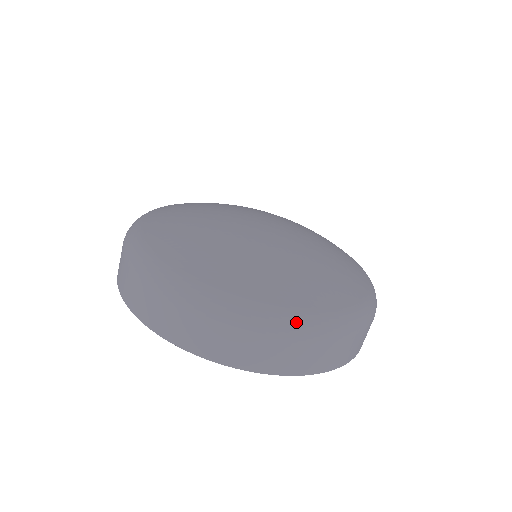
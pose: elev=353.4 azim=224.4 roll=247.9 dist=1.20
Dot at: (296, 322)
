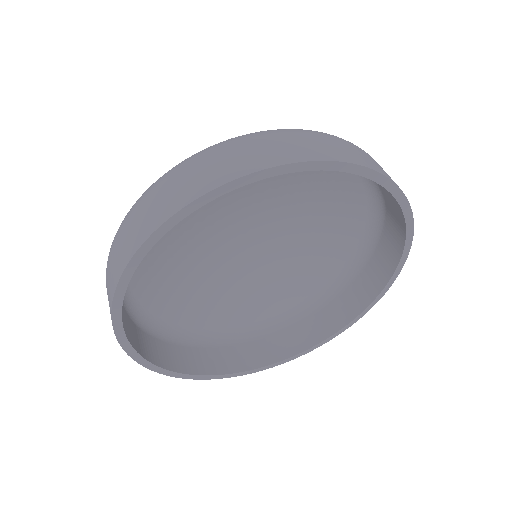
Dot at: (263, 131)
